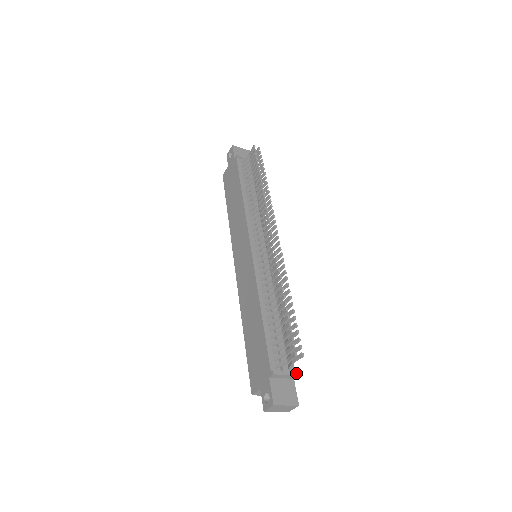
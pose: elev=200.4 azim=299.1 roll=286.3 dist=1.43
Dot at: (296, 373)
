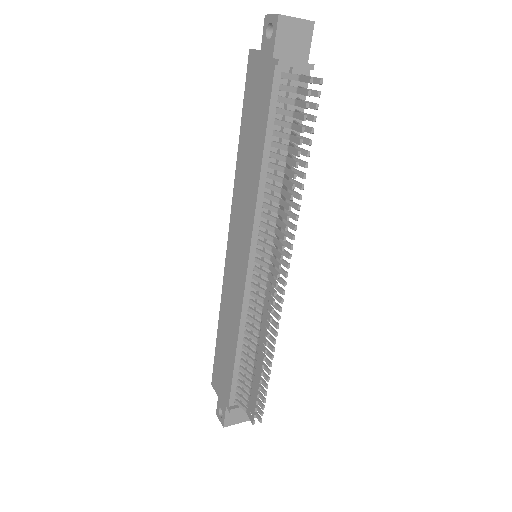
Dot at: occluded
